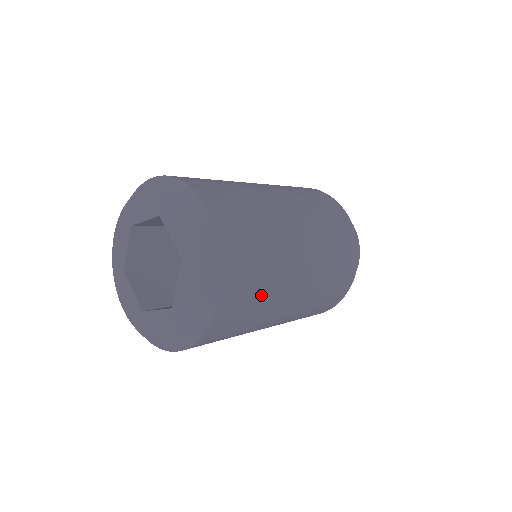
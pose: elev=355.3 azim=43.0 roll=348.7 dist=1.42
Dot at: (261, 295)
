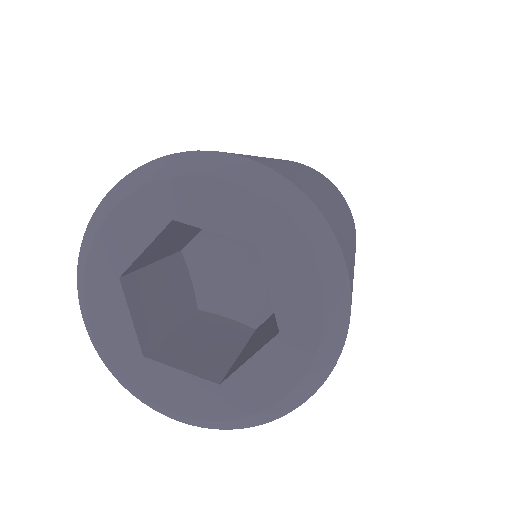
Dot at: occluded
